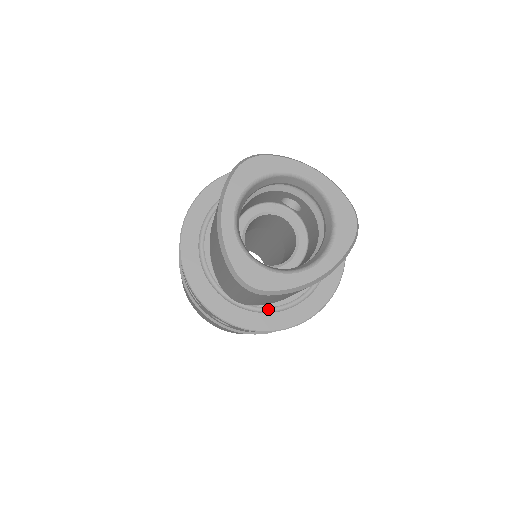
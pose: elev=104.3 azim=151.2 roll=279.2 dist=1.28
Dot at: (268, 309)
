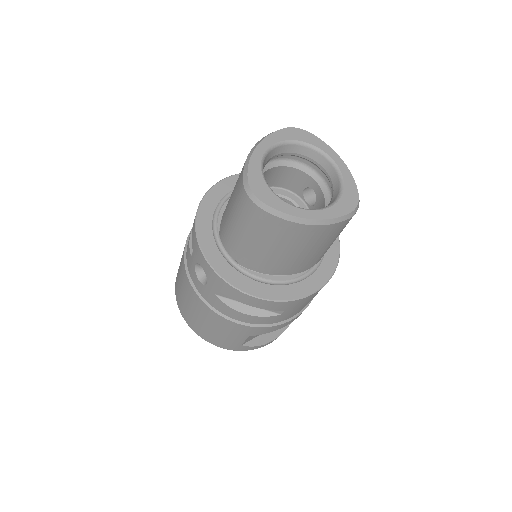
Dot at: (247, 274)
